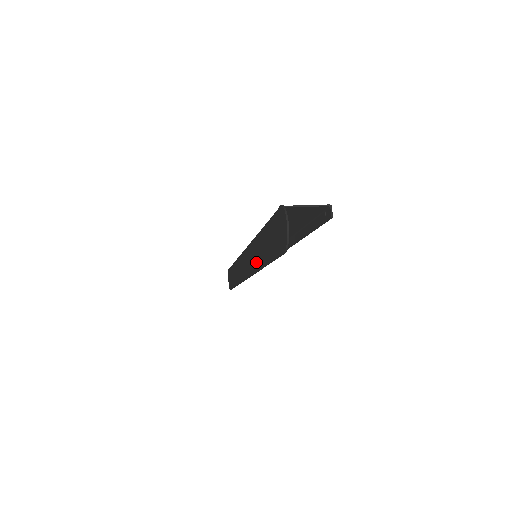
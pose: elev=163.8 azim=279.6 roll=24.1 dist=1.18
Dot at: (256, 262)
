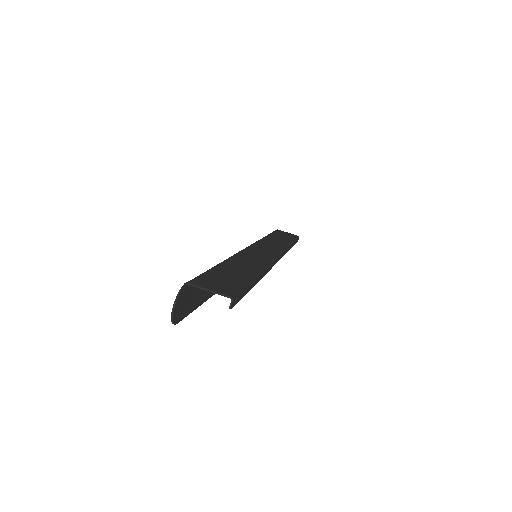
Dot at: occluded
